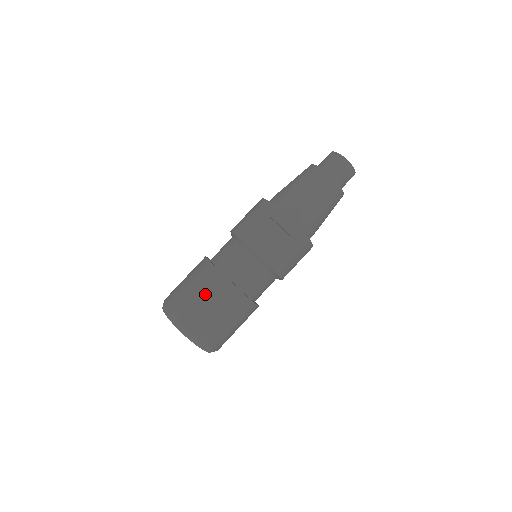
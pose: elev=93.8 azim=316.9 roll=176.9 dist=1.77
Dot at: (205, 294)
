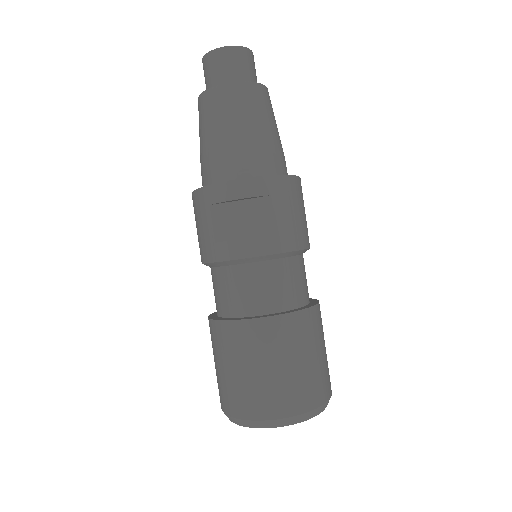
Dot at: (244, 362)
